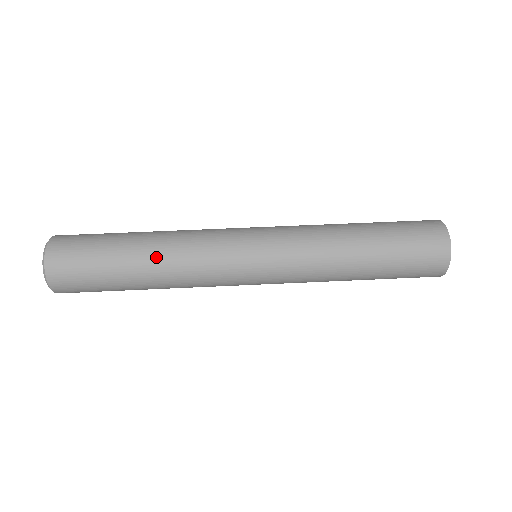
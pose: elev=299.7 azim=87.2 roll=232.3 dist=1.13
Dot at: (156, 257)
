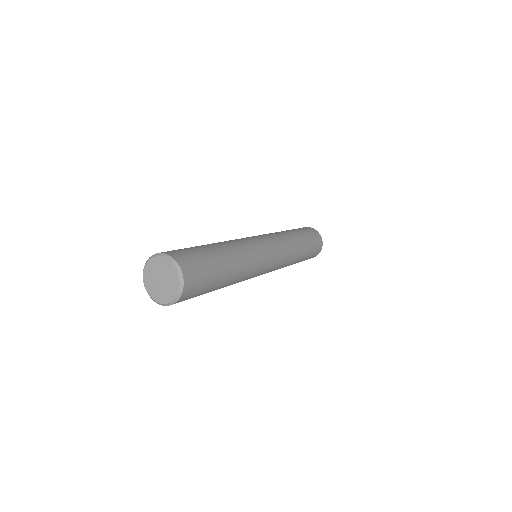
Dot at: (237, 264)
